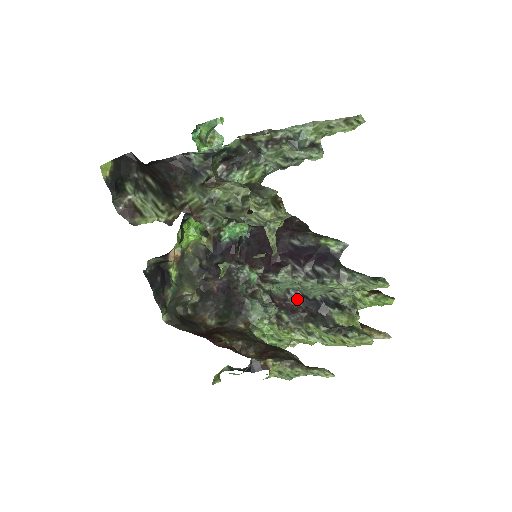
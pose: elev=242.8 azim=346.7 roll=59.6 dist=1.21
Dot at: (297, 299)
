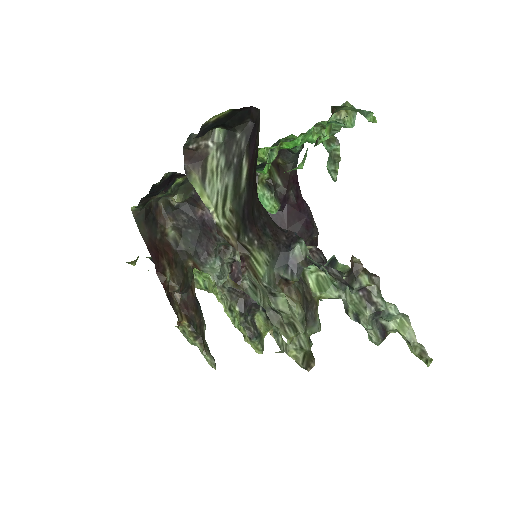
Dot at: occluded
